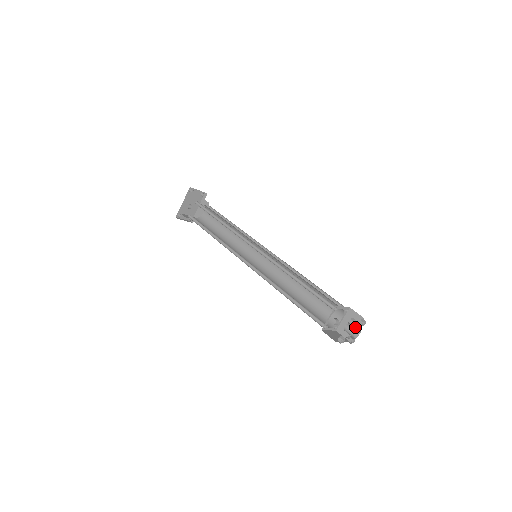
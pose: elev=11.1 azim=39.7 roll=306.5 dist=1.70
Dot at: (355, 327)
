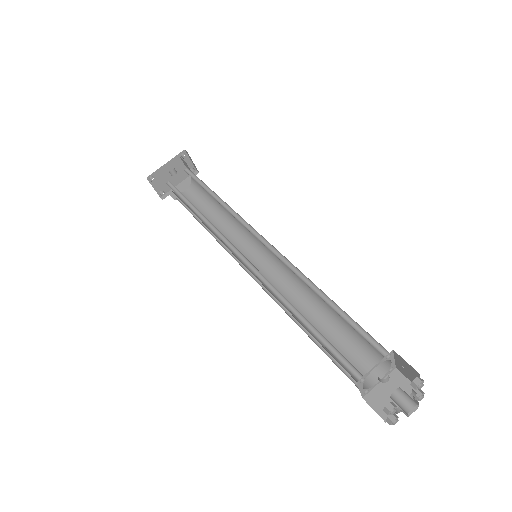
Dot at: occluded
